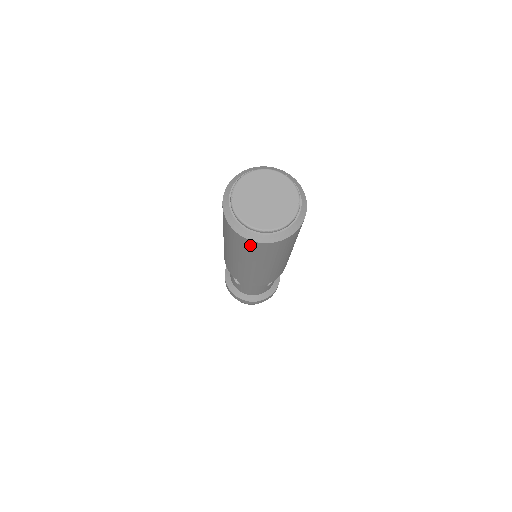
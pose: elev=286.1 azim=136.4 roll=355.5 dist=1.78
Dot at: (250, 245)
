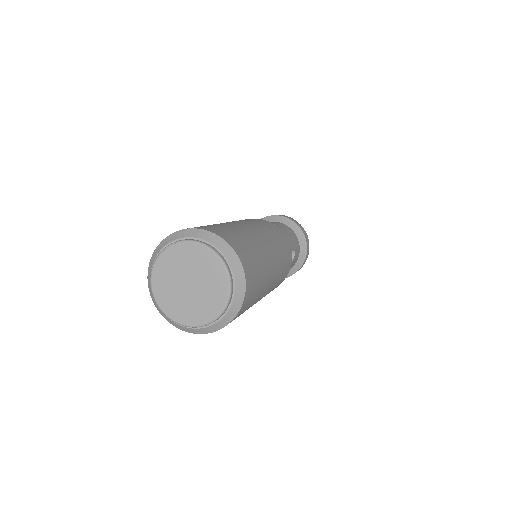
Dot at: occluded
